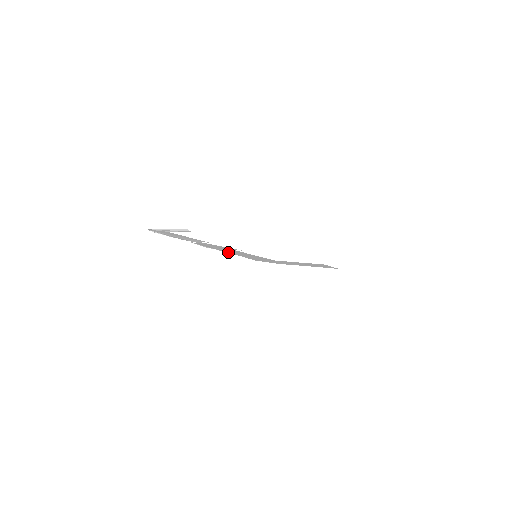
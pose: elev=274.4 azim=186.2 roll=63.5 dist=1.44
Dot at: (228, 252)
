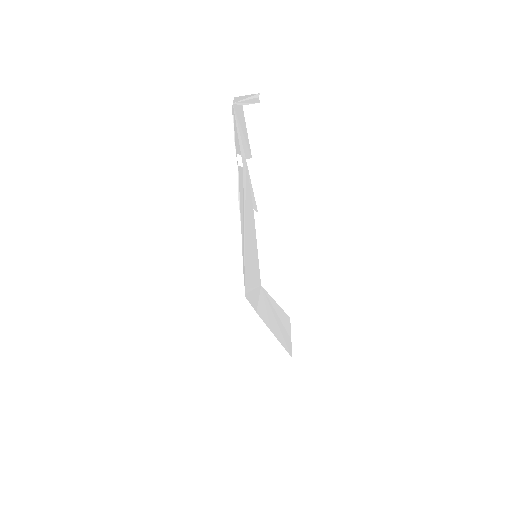
Dot at: (243, 236)
